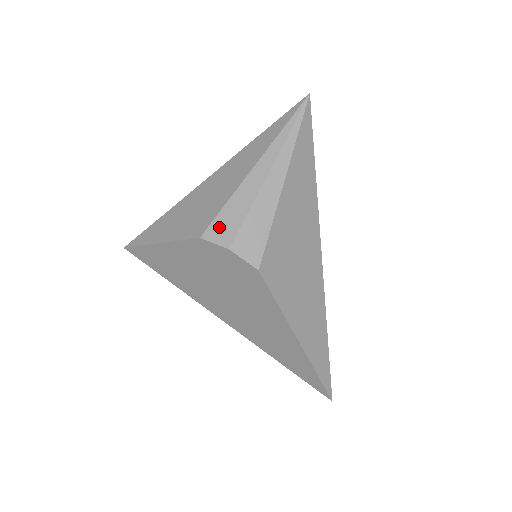
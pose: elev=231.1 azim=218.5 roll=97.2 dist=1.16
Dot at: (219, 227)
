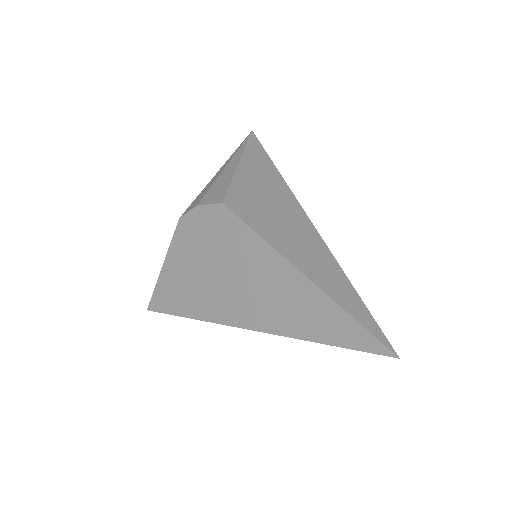
Dot at: (193, 204)
